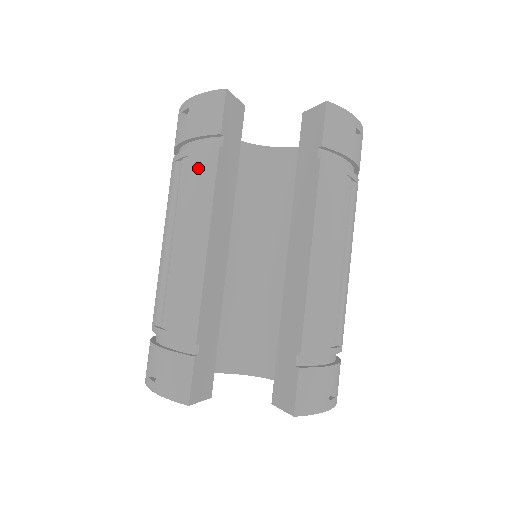
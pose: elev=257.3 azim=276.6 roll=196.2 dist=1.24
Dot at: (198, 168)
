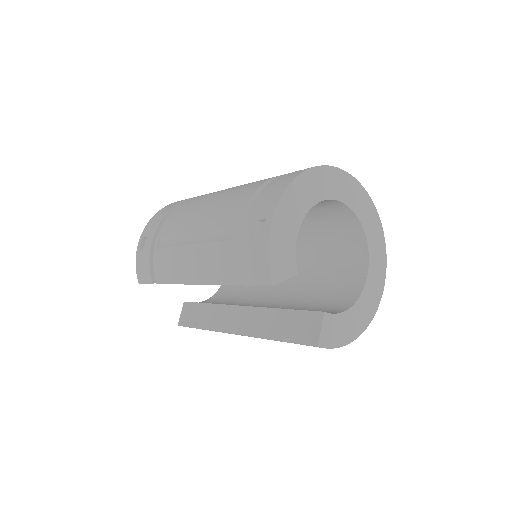
Dot at: (223, 266)
